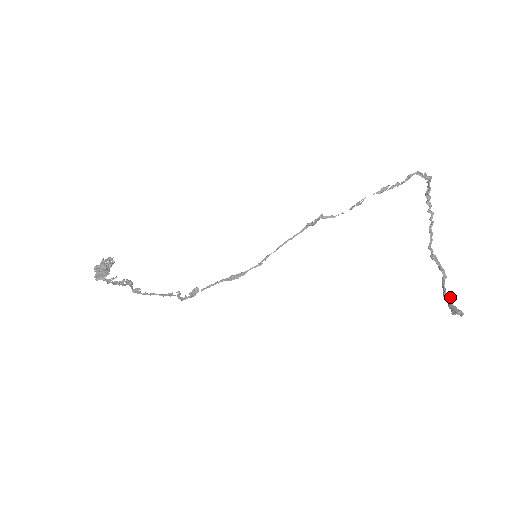
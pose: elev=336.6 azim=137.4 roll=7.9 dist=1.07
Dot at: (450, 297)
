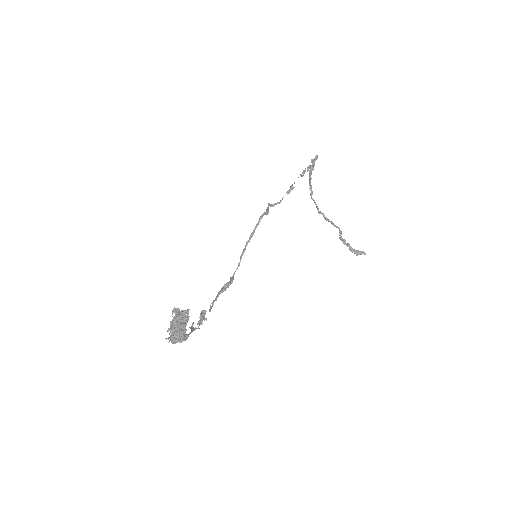
Dot at: (349, 244)
